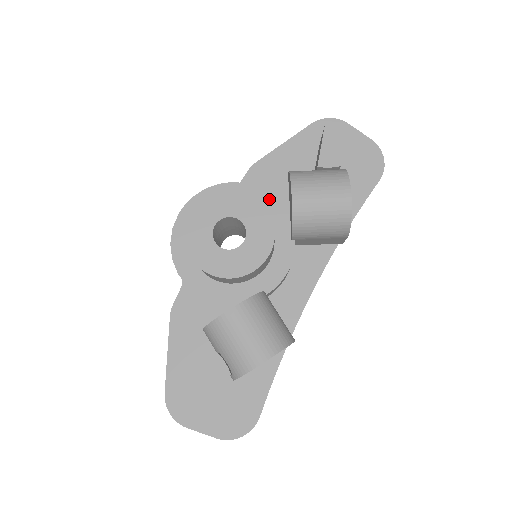
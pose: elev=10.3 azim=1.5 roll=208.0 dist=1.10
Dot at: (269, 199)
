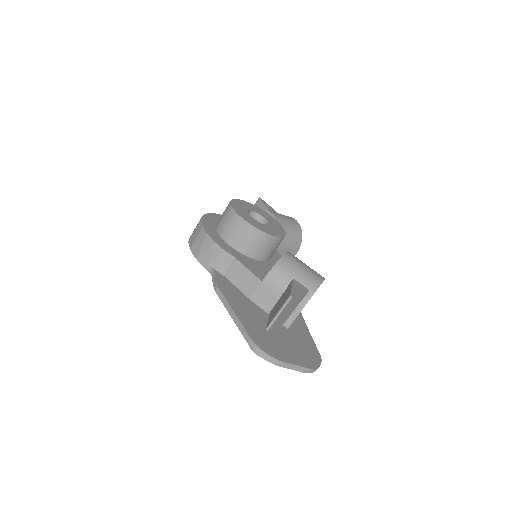
Dot at: occluded
